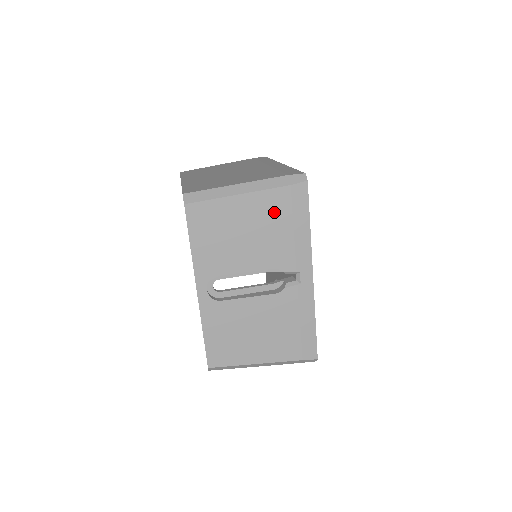
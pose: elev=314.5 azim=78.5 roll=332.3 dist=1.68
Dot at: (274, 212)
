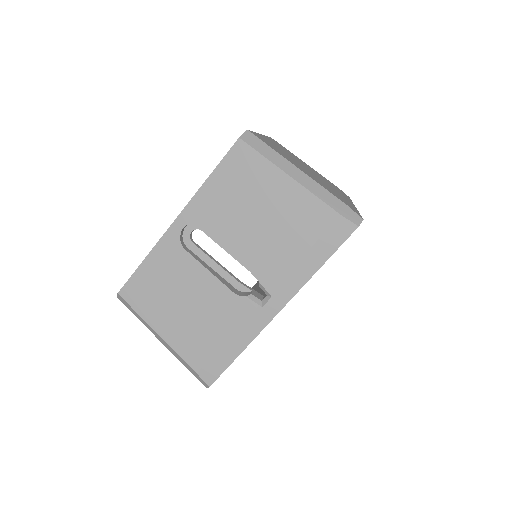
Dot at: (304, 223)
